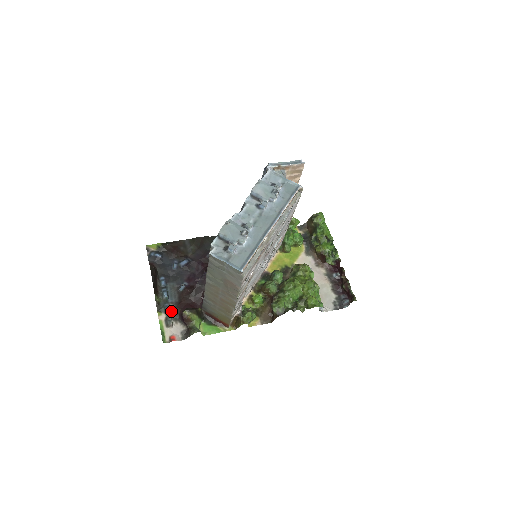
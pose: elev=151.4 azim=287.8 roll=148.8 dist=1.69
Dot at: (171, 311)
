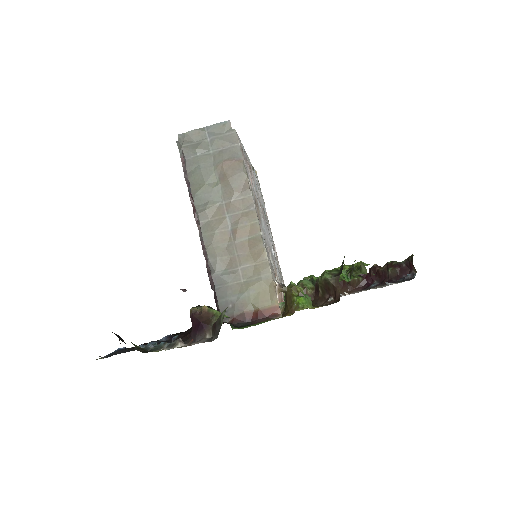
Dot at: occluded
